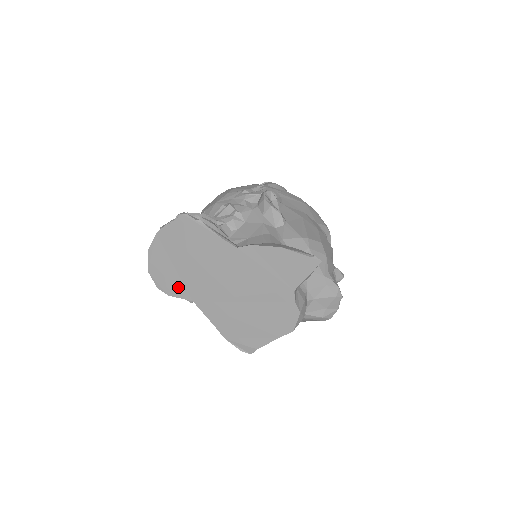
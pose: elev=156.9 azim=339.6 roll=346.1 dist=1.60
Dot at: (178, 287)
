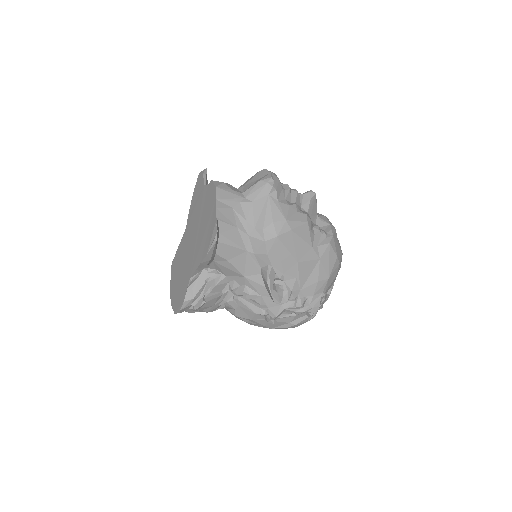
Dot at: (184, 289)
